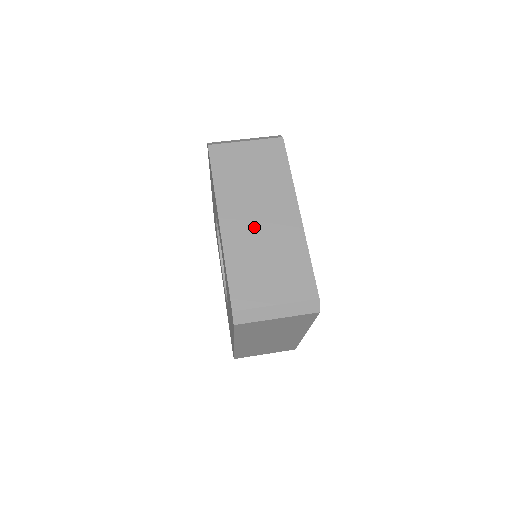
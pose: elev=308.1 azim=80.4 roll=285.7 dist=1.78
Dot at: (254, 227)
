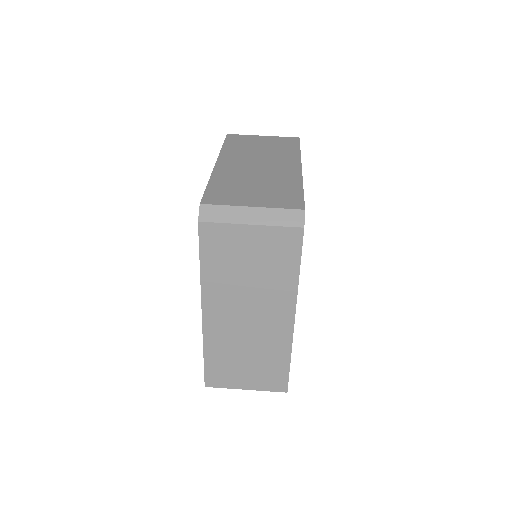
Dot at: (239, 326)
